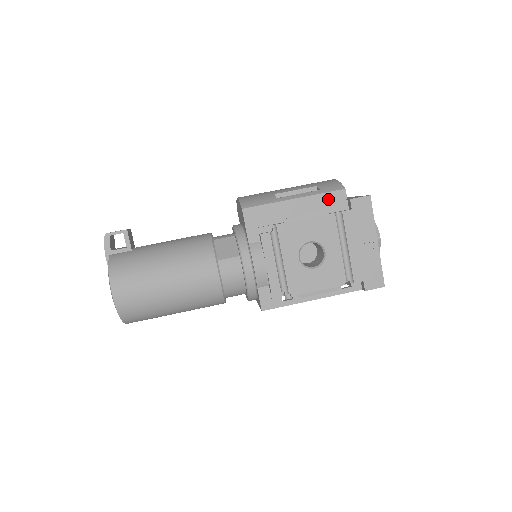
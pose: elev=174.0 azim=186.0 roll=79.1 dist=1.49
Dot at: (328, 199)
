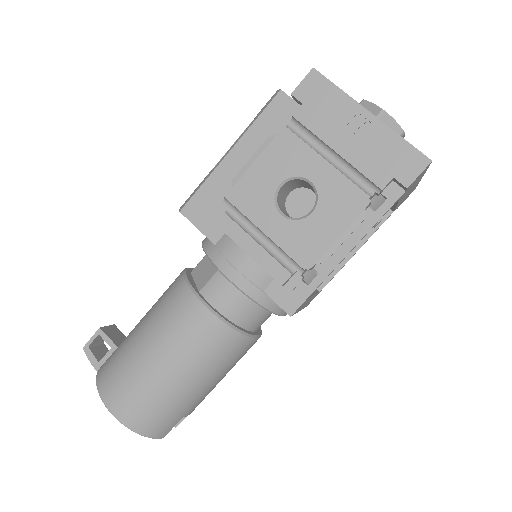
Dot at: (269, 119)
